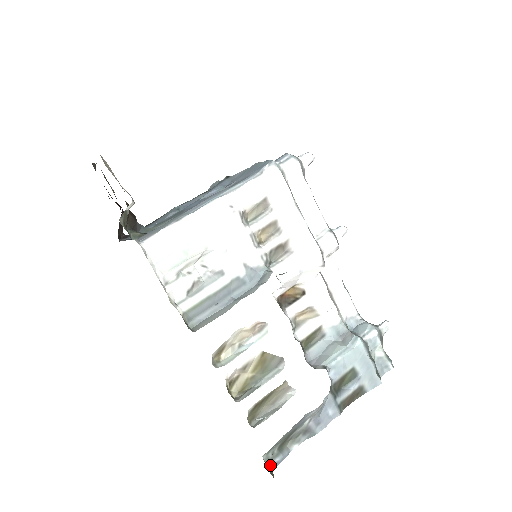
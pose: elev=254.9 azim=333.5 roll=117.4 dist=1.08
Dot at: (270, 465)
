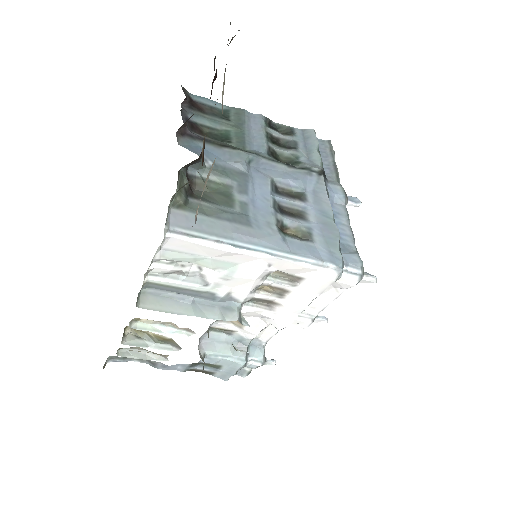
Dot at: (109, 360)
